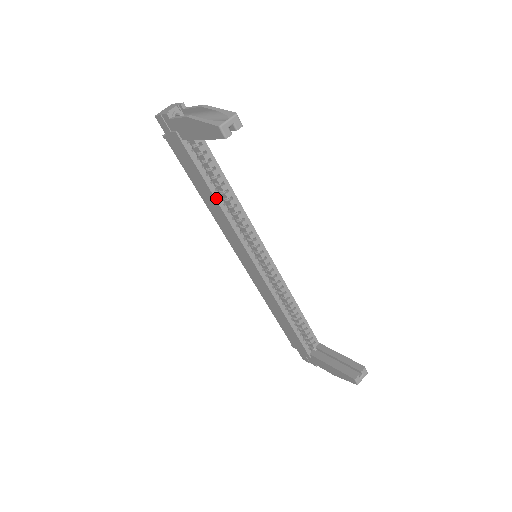
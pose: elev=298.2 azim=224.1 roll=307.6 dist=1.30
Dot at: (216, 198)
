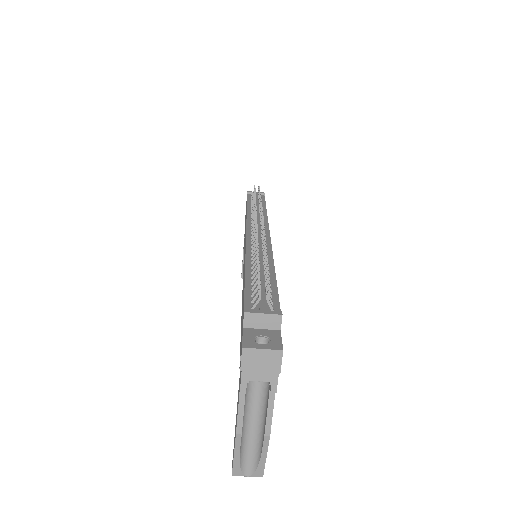
Dot at: occluded
